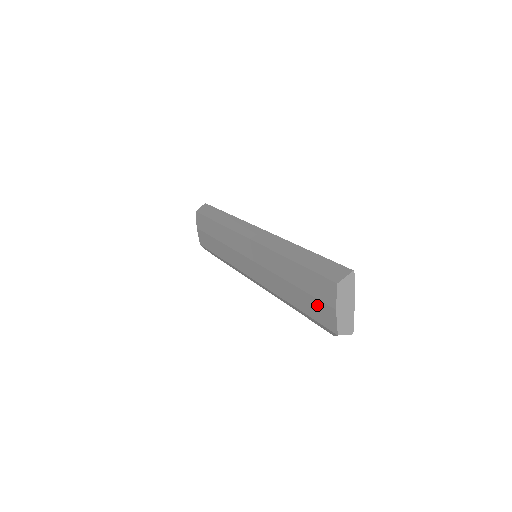
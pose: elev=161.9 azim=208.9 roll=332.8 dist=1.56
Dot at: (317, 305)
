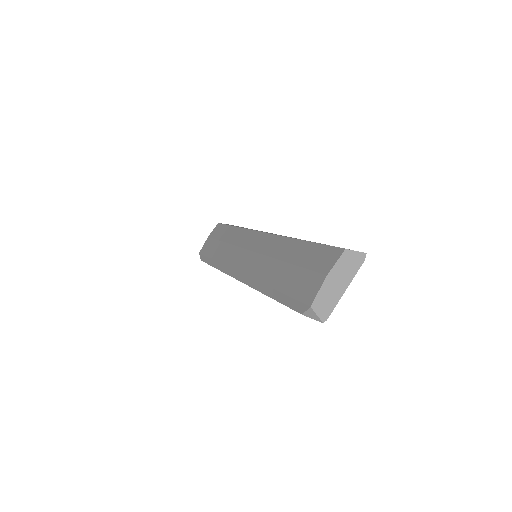
Dot at: (305, 277)
